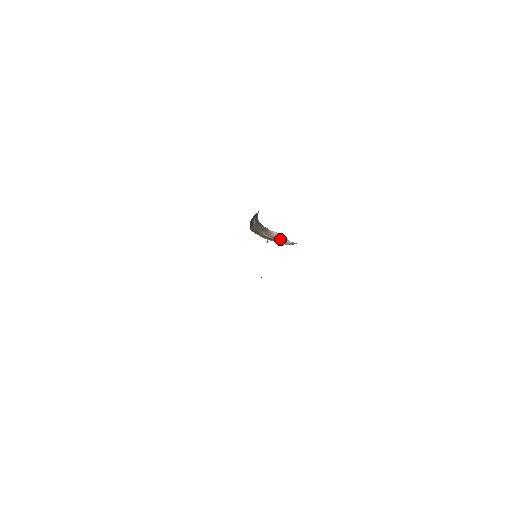
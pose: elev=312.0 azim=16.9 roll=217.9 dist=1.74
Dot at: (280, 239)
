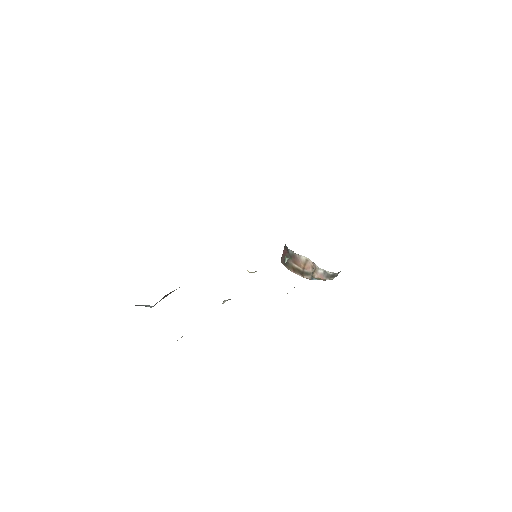
Dot at: (312, 271)
